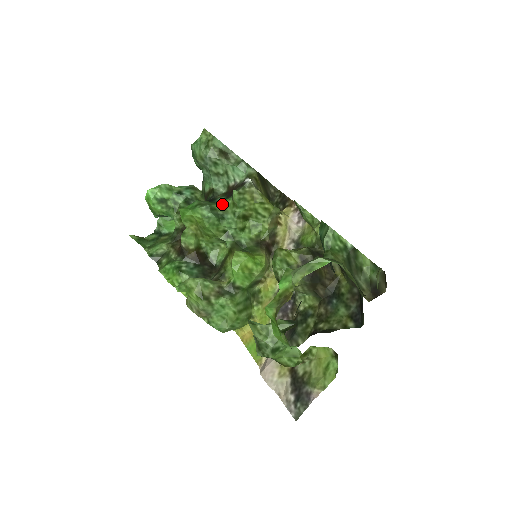
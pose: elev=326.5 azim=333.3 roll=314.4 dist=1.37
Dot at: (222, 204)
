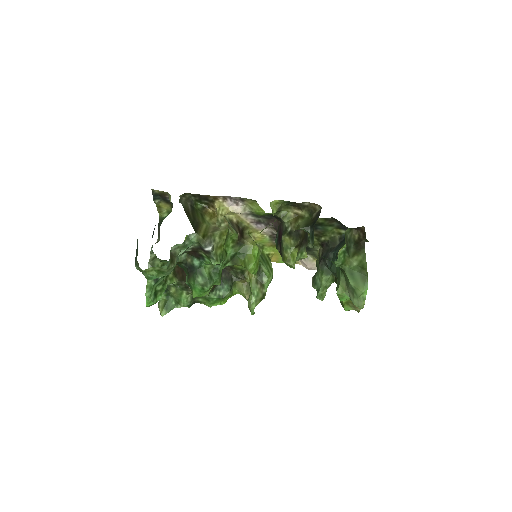
Dot at: (204, 265)
